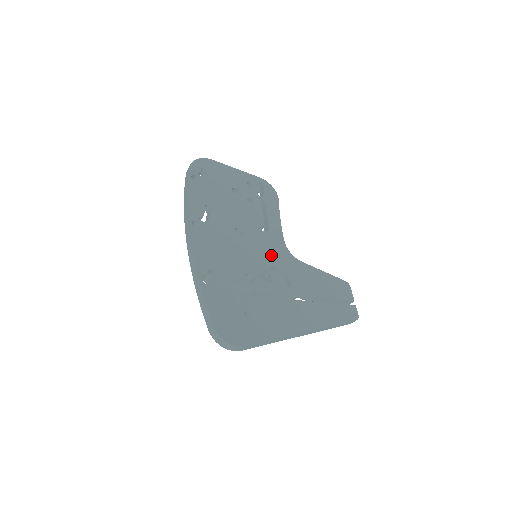
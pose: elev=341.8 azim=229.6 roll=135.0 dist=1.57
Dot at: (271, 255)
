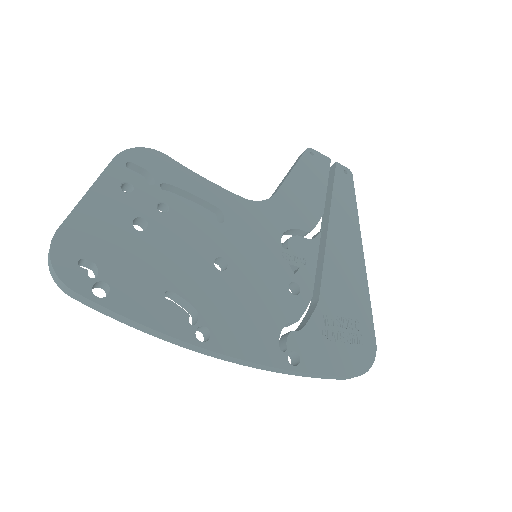
Dot at: (263, 234)
